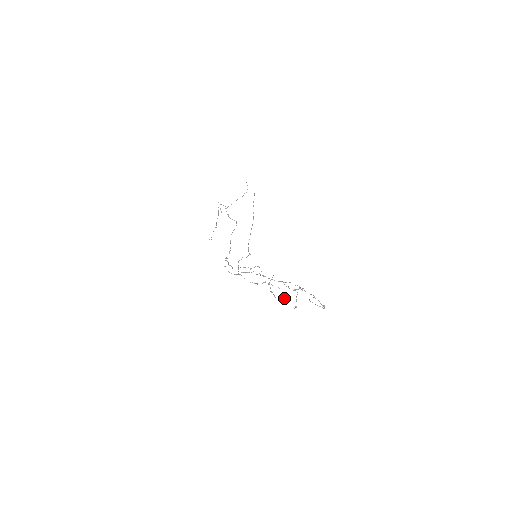
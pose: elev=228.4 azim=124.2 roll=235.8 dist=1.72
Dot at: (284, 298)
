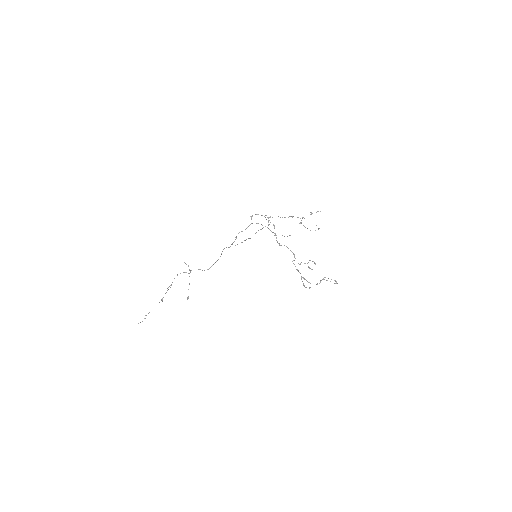
Dot at: (318, 228)
